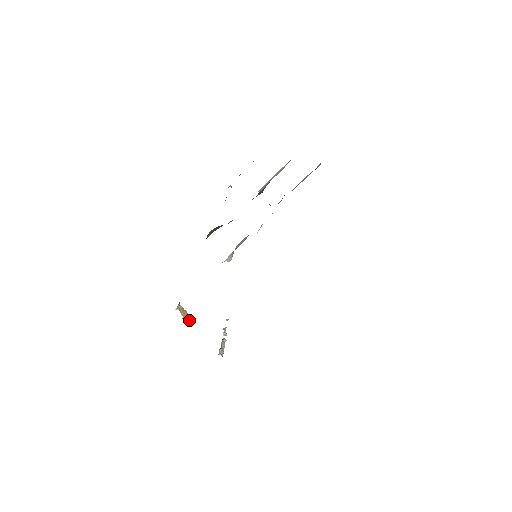
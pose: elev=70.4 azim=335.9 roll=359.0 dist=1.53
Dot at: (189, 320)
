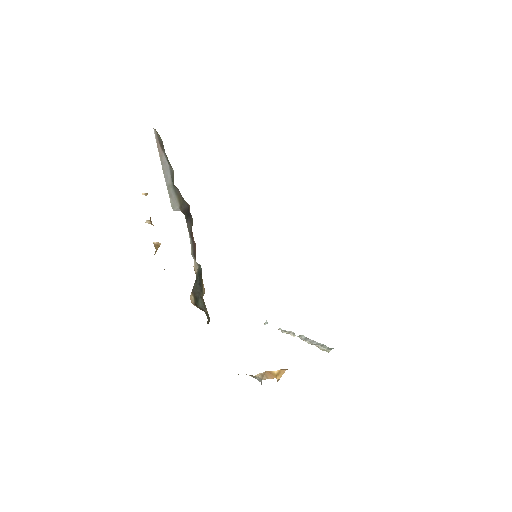
Dot at: (283, 373)
